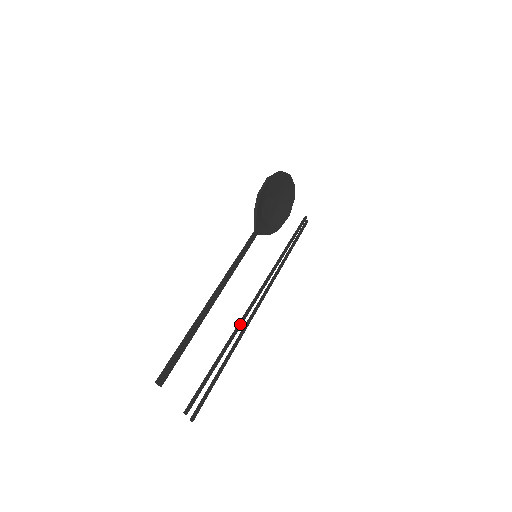
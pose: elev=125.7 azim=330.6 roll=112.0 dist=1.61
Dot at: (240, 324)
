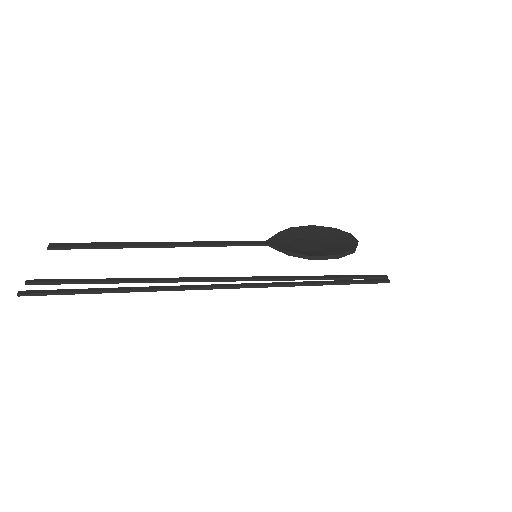
Dot at: (179, 279)
